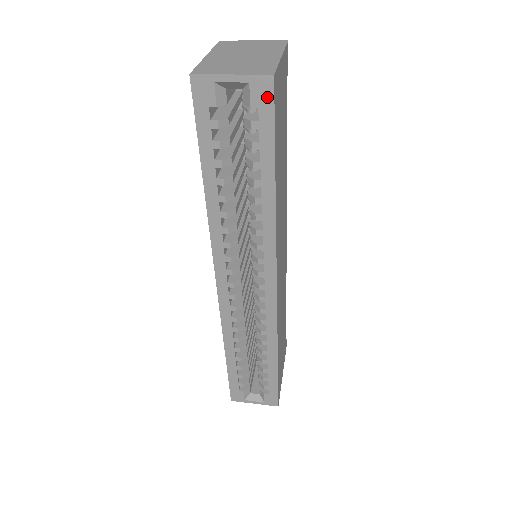
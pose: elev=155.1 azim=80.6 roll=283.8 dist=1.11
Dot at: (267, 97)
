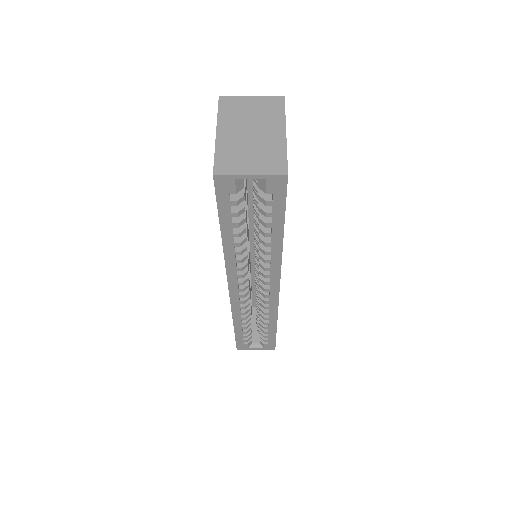
Dot at: (281, 187)
